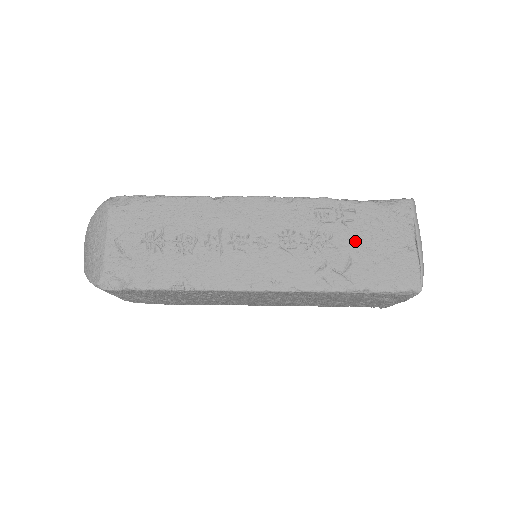
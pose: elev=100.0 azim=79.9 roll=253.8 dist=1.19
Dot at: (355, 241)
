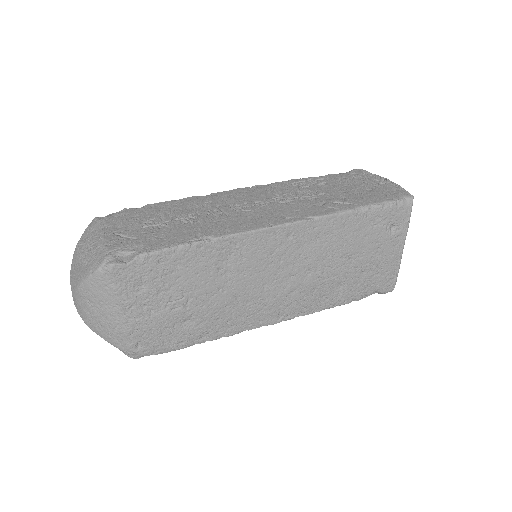
Dot at: (337, 189)
